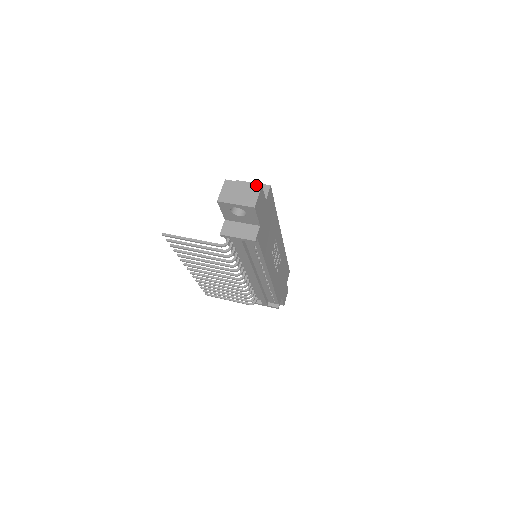
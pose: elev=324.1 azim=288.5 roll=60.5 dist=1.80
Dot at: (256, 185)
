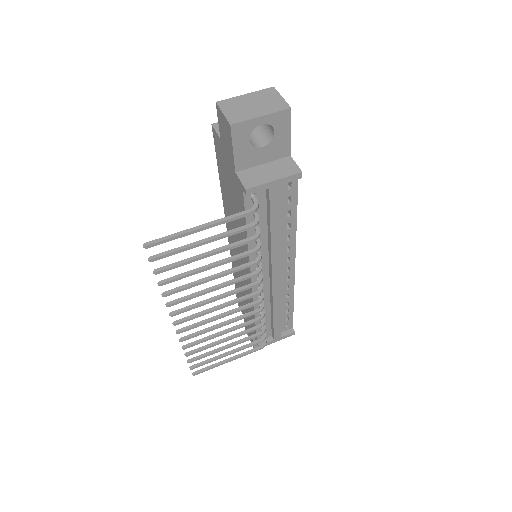
Dot at: (266, 89)
